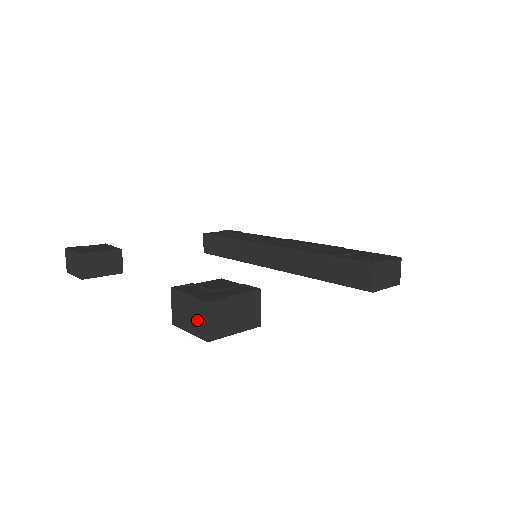
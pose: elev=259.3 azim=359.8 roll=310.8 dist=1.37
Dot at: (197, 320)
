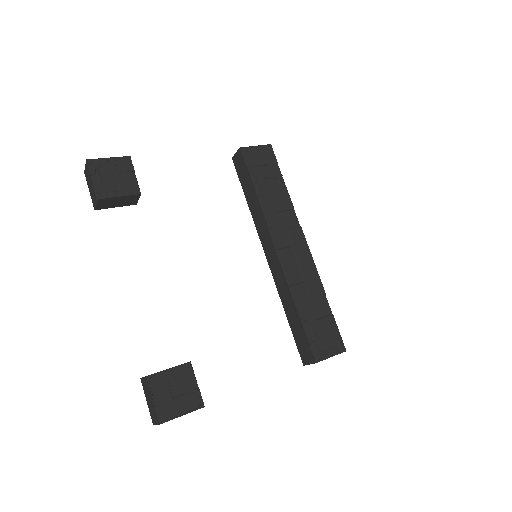
Dot at: (152, 412)
